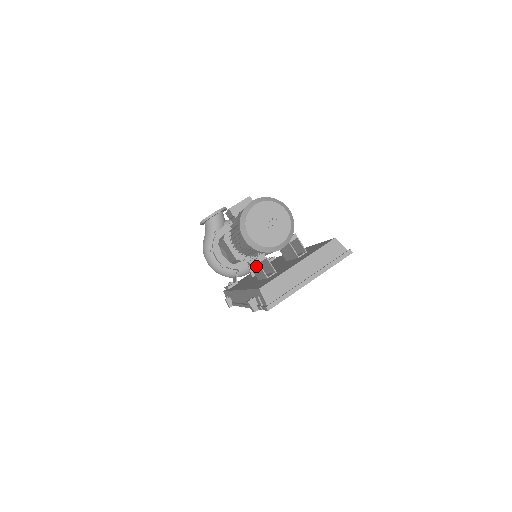
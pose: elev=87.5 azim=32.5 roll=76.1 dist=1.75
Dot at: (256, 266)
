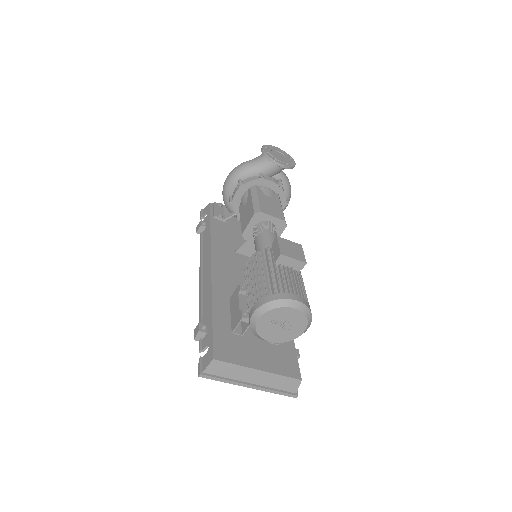
Dot at: (238, 311)
